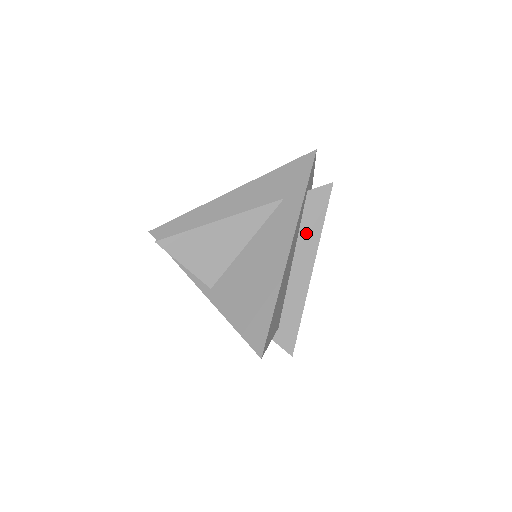
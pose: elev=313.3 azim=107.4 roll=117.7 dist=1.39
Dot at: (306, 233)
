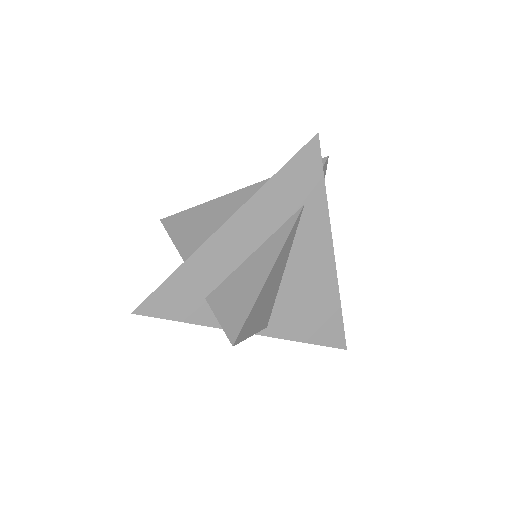
Dot at: occluded
